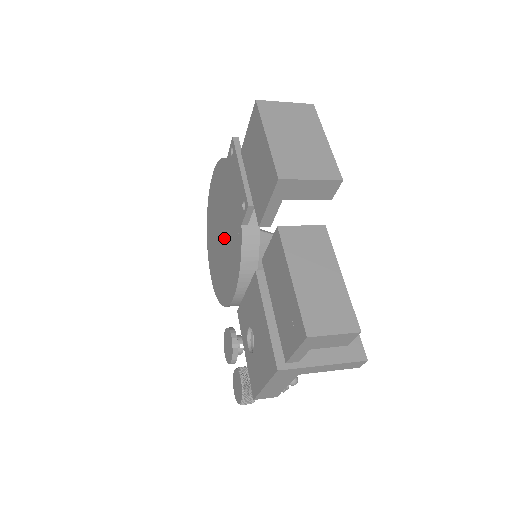
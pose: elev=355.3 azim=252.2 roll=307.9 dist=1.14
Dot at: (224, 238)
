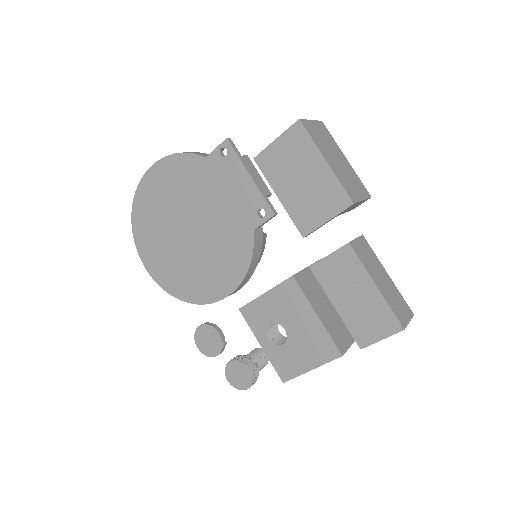
Dot at: (198, 237)
